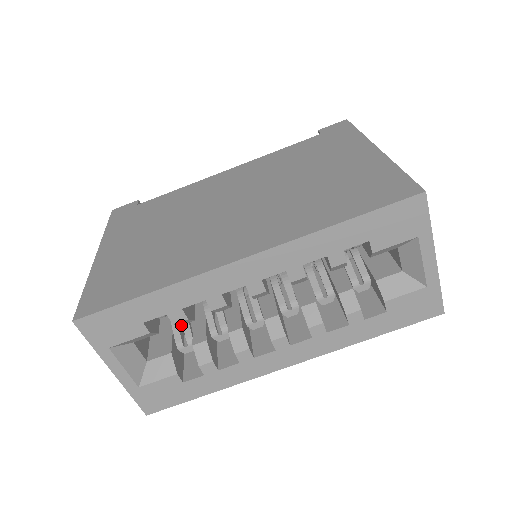
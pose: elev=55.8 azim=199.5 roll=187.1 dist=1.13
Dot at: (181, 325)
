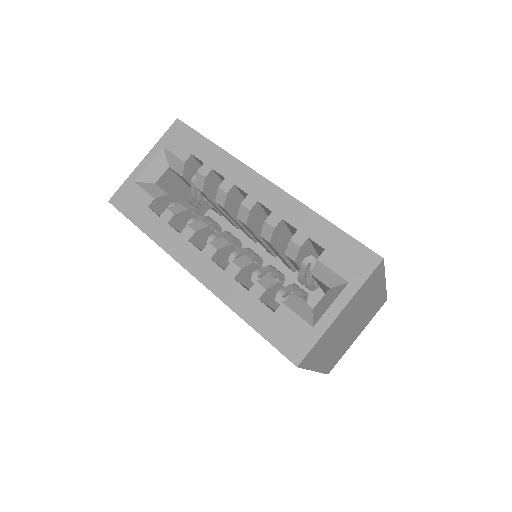
Dot at: occluded
